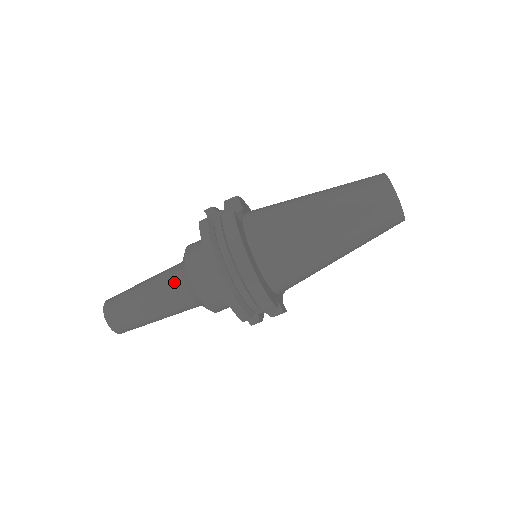
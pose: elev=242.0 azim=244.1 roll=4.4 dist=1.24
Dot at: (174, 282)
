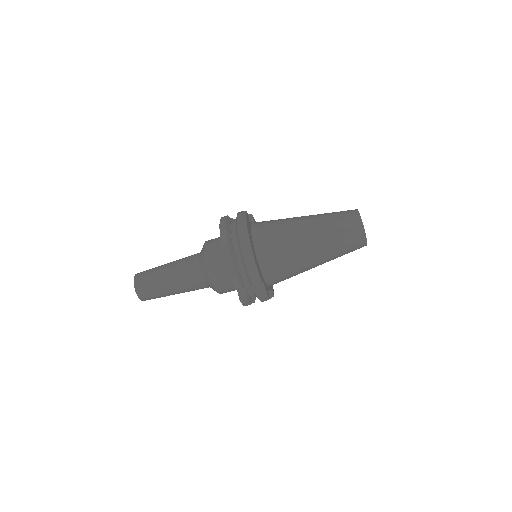
Dot at: (192, 260)
